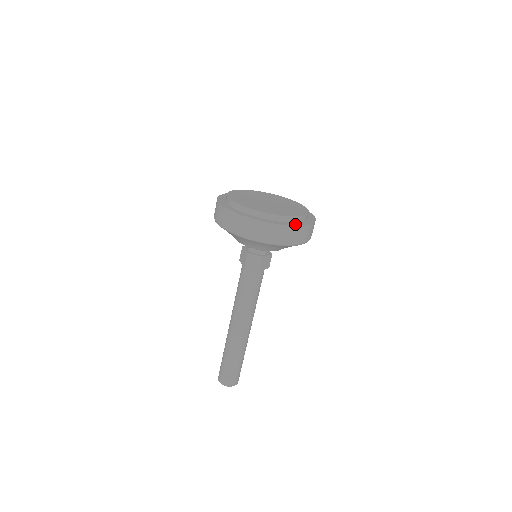
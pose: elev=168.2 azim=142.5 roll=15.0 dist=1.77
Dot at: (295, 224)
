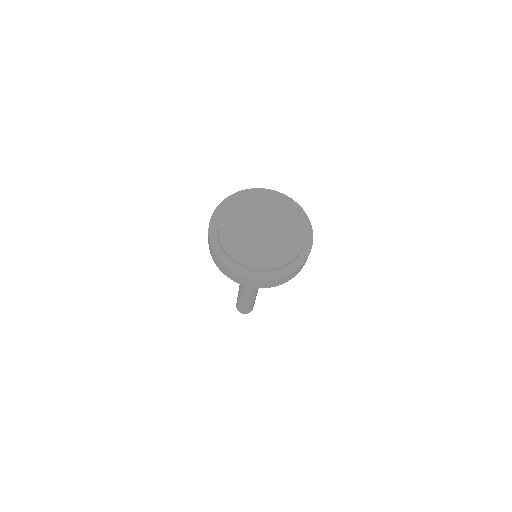
Dot at: (302, 259)
